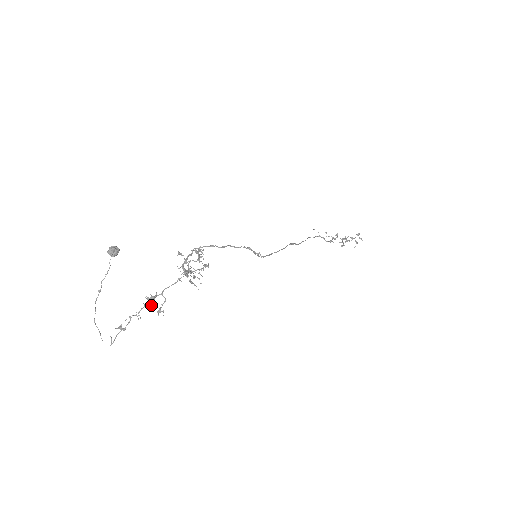
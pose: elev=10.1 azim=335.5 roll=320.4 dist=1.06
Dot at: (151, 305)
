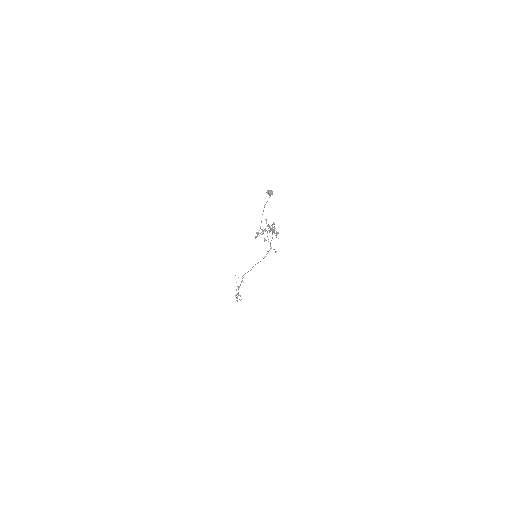
Dot at: occluded
